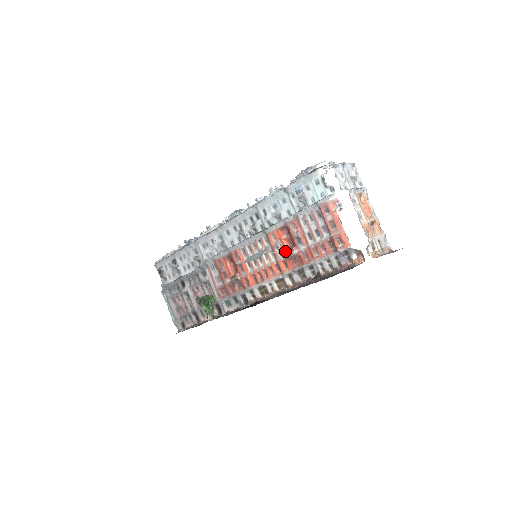
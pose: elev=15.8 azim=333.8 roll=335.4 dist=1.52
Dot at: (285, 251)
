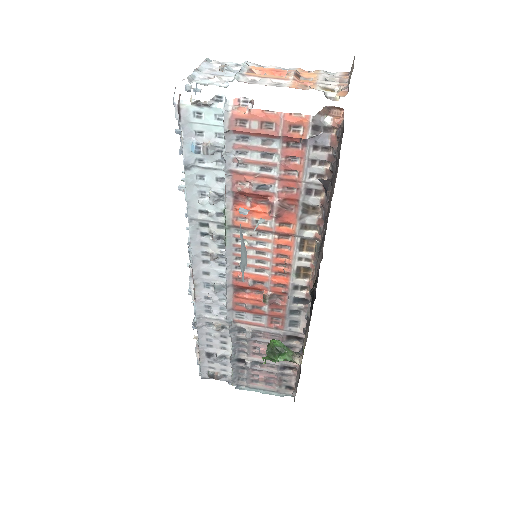
Dot at: (267, 215)
